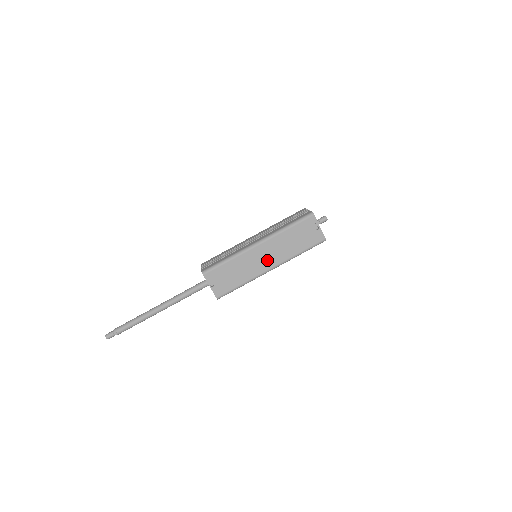
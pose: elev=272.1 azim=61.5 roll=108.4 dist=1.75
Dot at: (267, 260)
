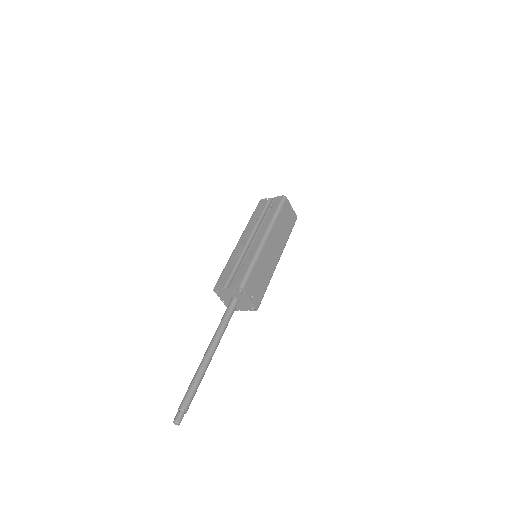
Dot at: (275, 252)
